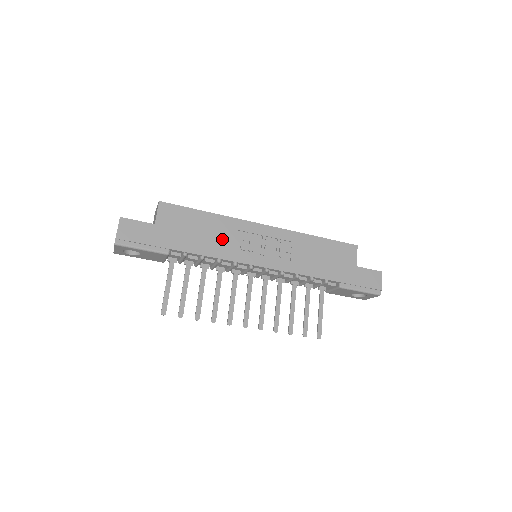
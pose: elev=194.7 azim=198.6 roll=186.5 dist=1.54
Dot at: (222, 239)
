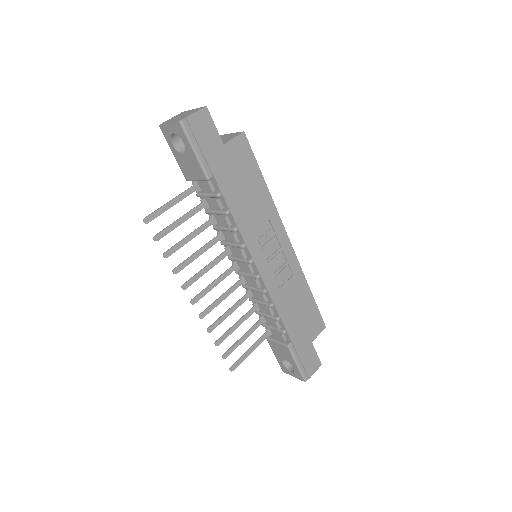
Dot at: (255, 216)
